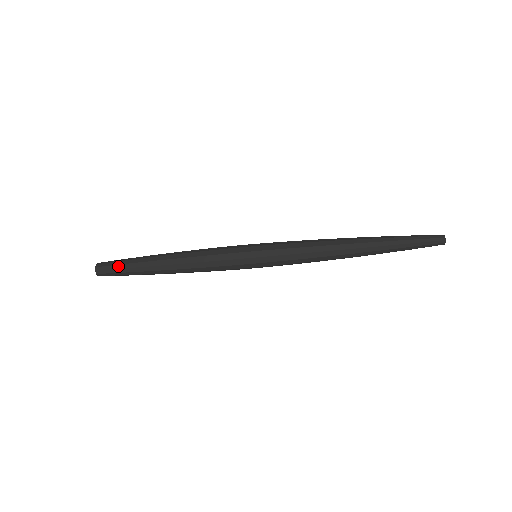
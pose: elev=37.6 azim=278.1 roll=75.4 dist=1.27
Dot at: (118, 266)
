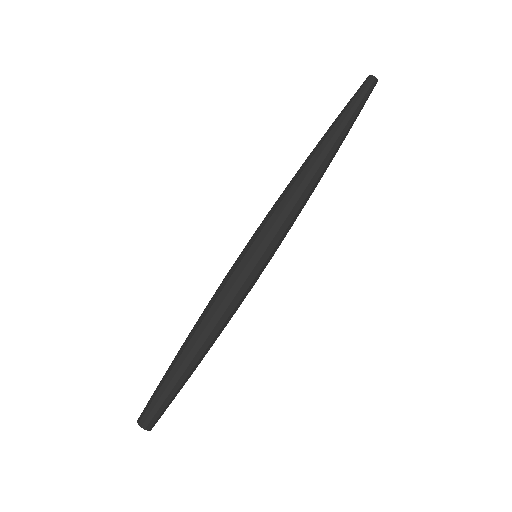
Dot at: occluded
